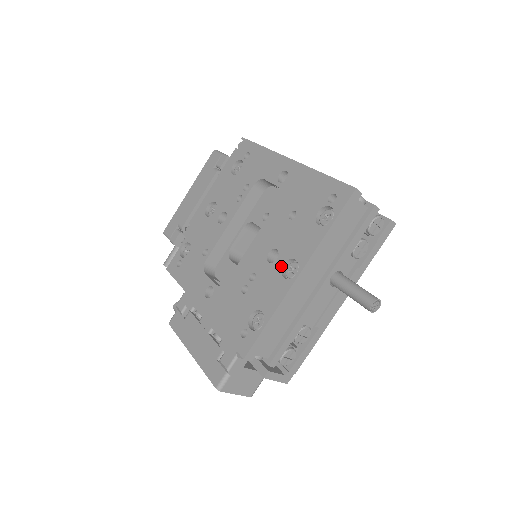
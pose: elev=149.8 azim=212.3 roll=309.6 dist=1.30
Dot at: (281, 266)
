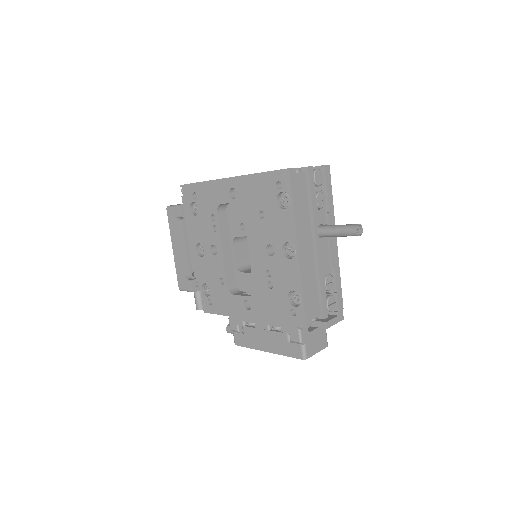
Dot at: (282, 253)
